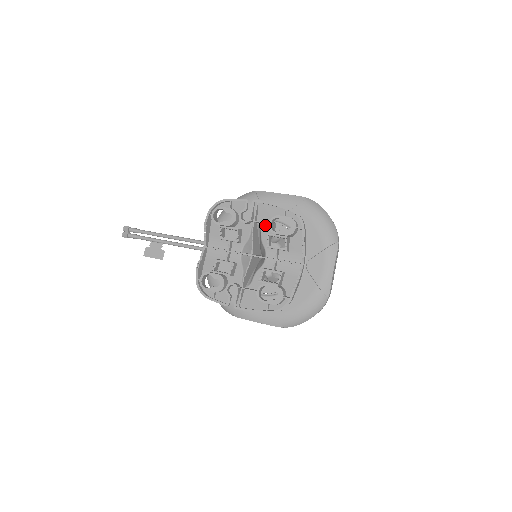
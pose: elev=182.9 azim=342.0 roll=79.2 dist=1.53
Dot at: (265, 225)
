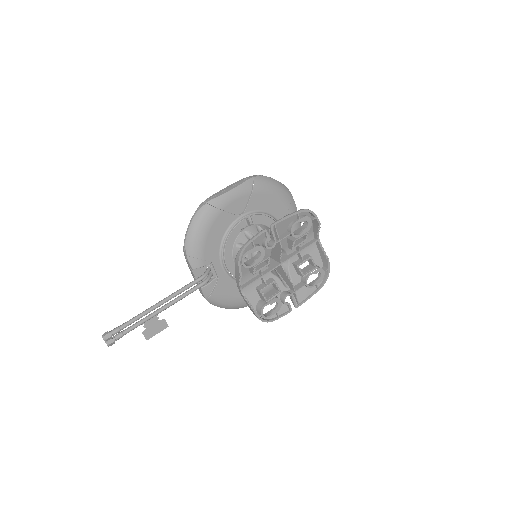
Dot at: (283, 235)
